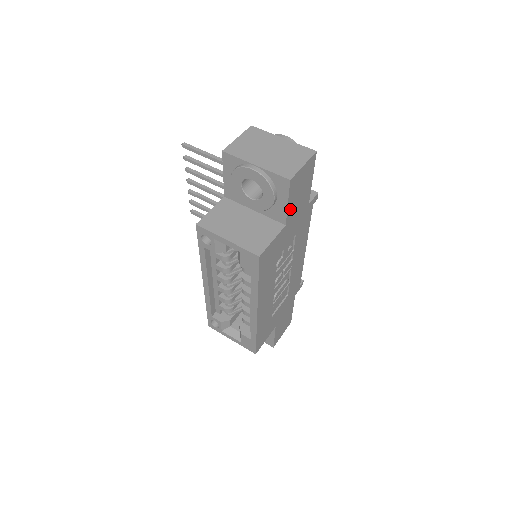
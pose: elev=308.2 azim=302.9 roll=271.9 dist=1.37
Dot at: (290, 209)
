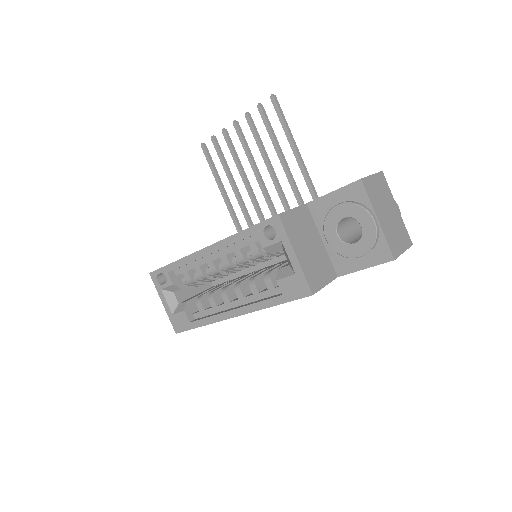
Dot at: occluded
